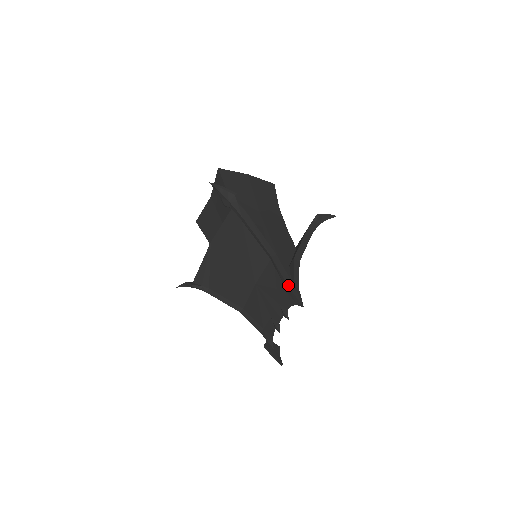
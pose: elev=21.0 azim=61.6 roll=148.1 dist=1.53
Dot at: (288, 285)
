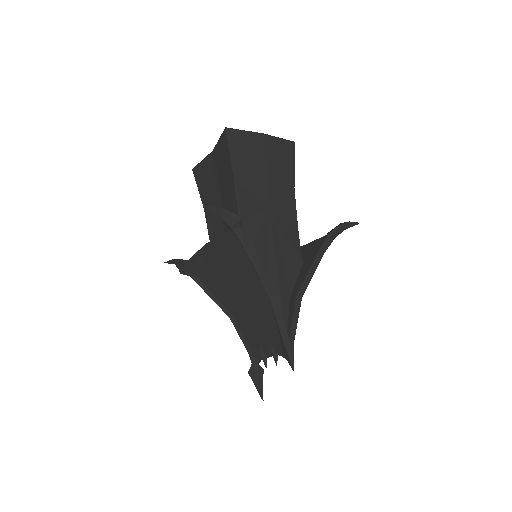
Dot at: (283, 339)
